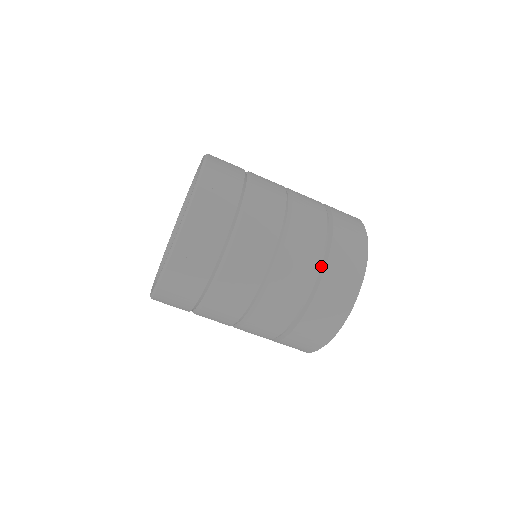
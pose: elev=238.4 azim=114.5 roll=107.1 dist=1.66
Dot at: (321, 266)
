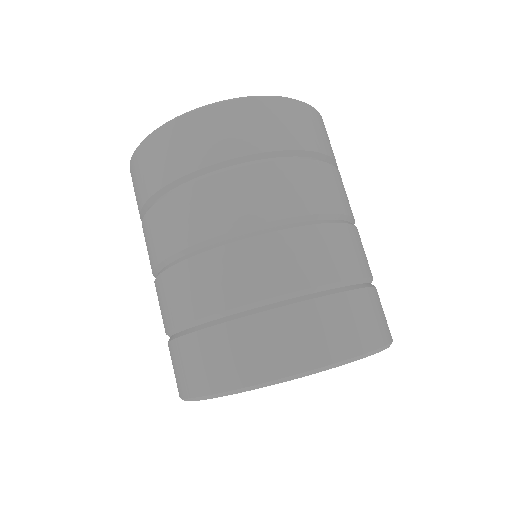
Dot at: (301, 296)
